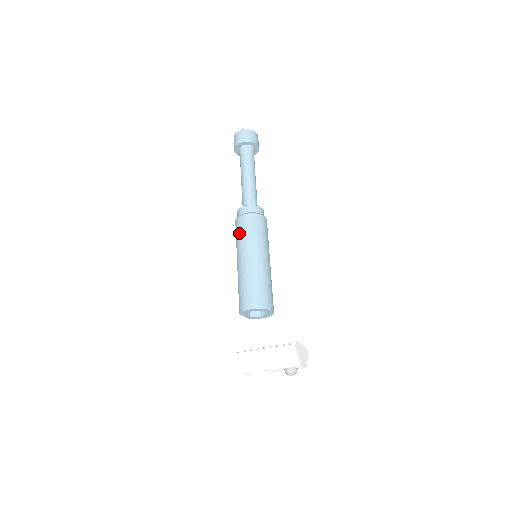
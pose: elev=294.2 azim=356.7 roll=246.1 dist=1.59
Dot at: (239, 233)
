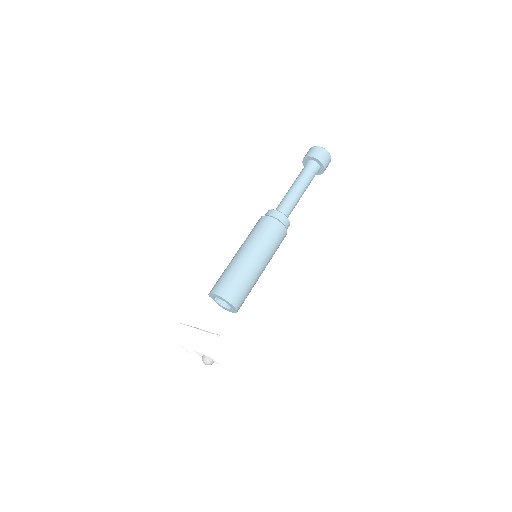
Dot at: (252, 230)
